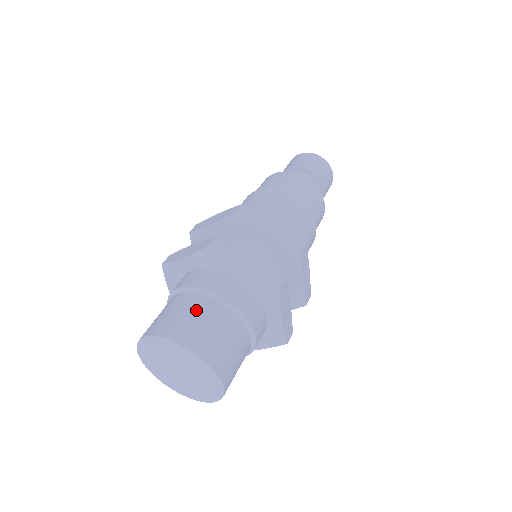
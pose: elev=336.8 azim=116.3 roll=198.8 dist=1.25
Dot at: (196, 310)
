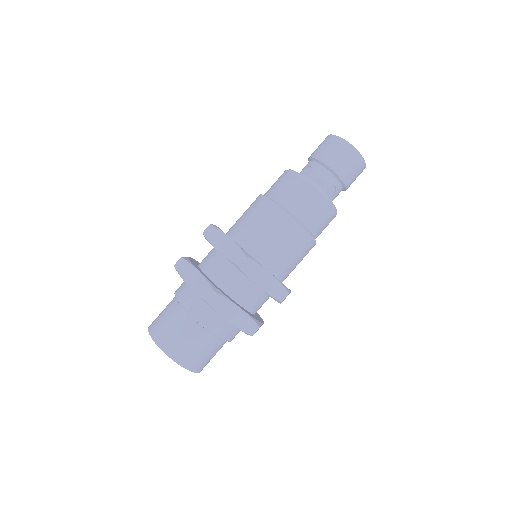
Dot at: (189, 335)
